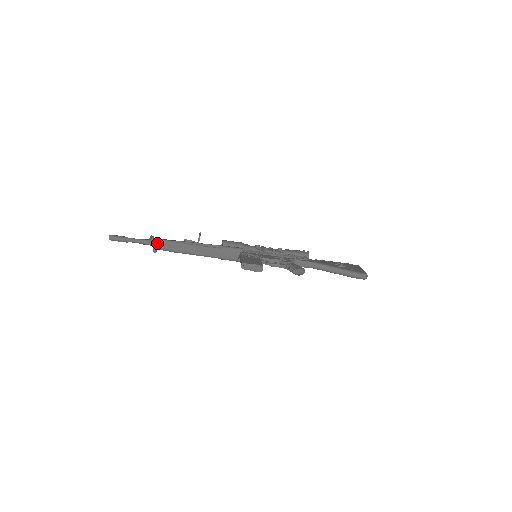
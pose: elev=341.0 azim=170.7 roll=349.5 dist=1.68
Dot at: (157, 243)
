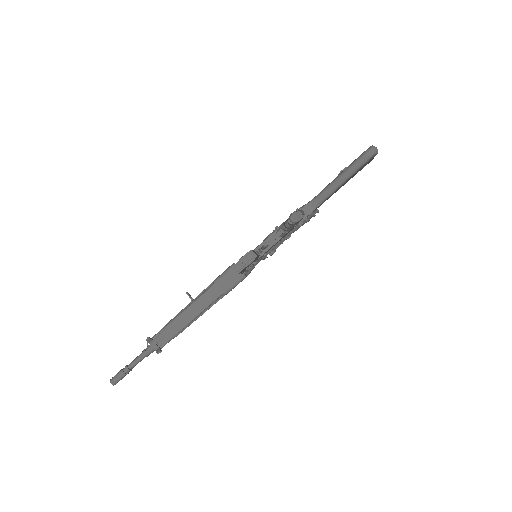
Dot at: (154, 342)
